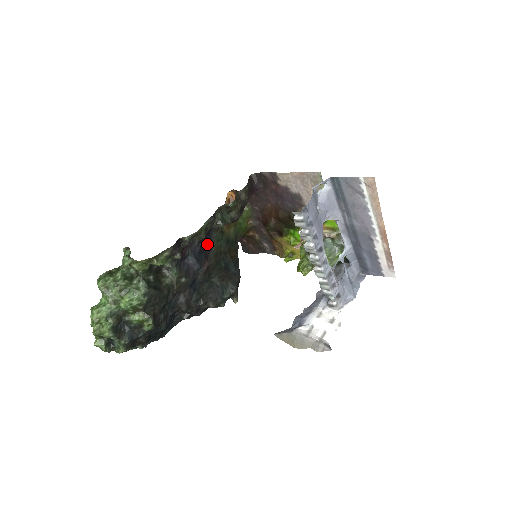
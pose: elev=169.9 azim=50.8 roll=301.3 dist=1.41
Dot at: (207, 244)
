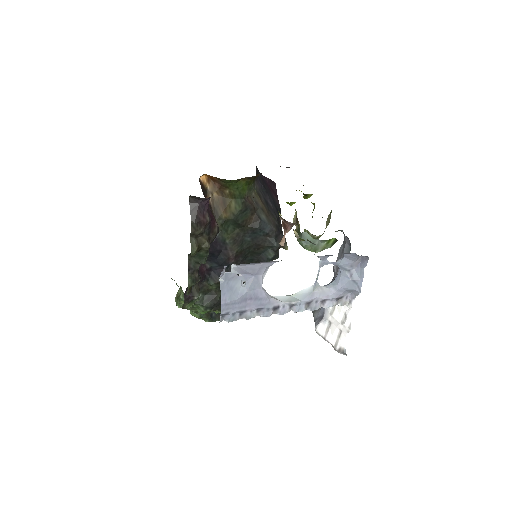
Dot at: (218, 246)
